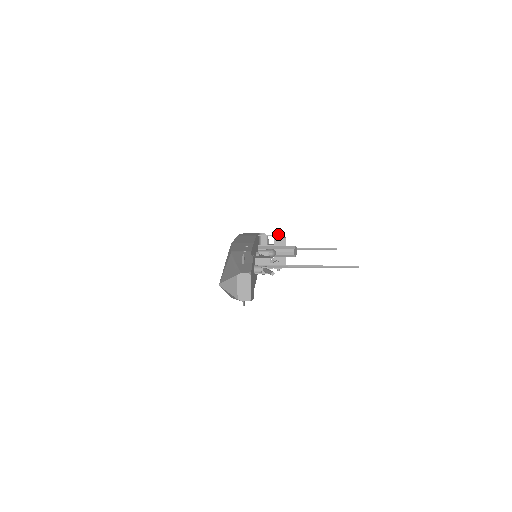
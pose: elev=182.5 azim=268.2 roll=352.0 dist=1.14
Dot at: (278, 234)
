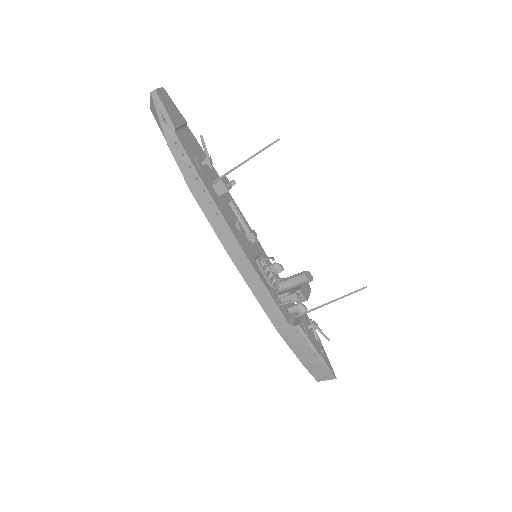
Dot at: occluded
